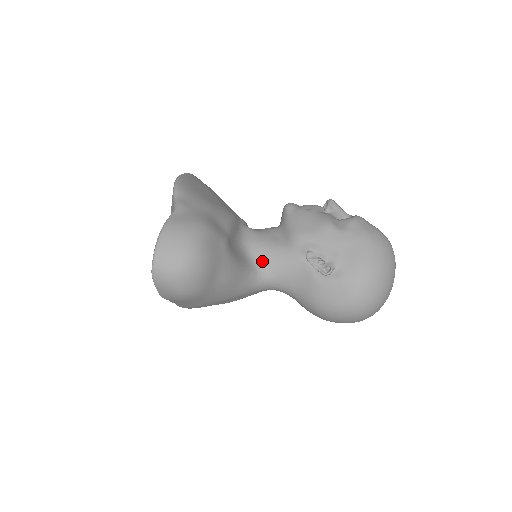
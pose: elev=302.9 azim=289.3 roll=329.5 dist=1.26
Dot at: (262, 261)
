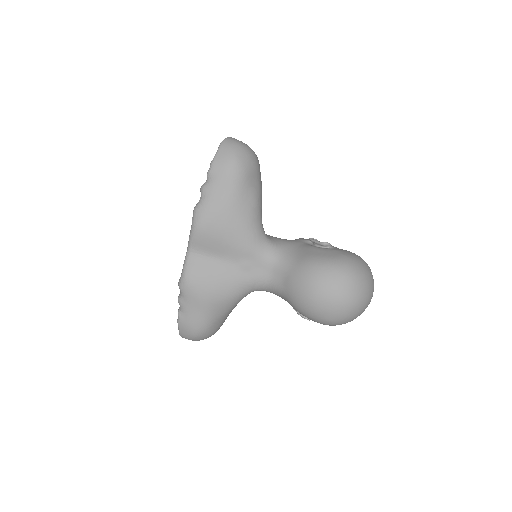
Dot at: (270, 236)
